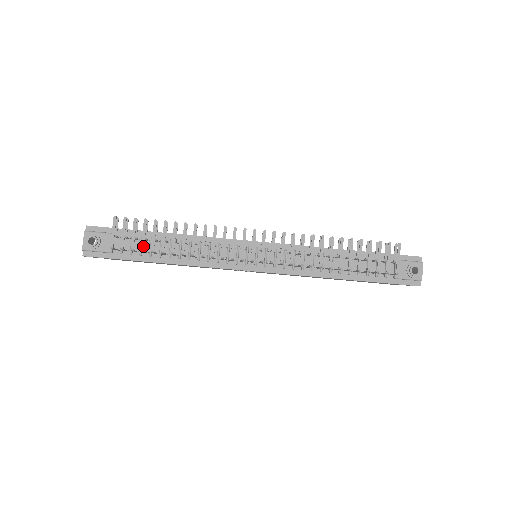
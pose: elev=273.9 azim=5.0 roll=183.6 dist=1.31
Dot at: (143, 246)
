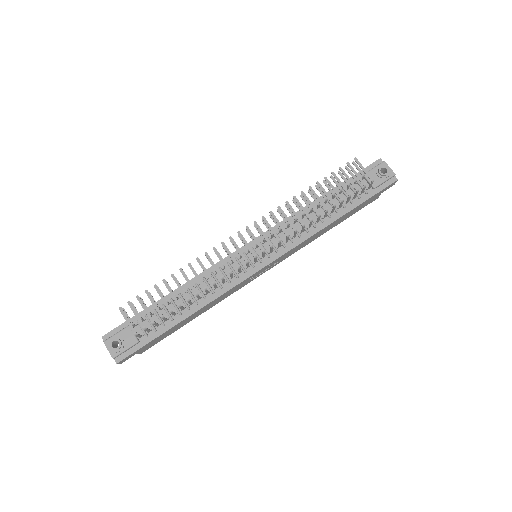
Dot at: (160, 313)
